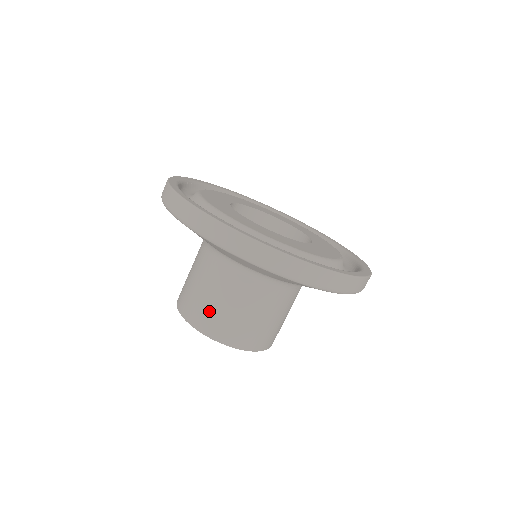
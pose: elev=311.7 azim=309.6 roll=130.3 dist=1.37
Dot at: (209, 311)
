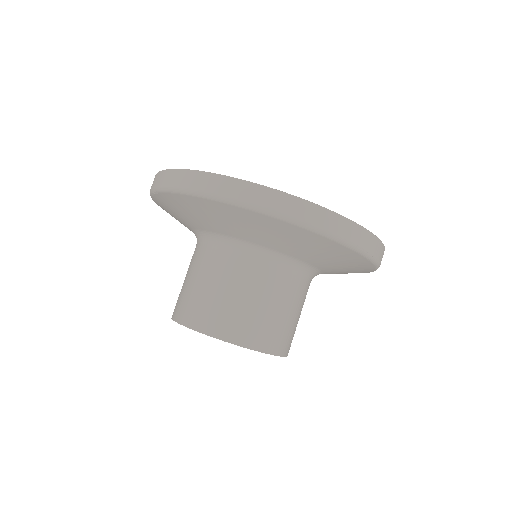
Dot at: (225, 310)
